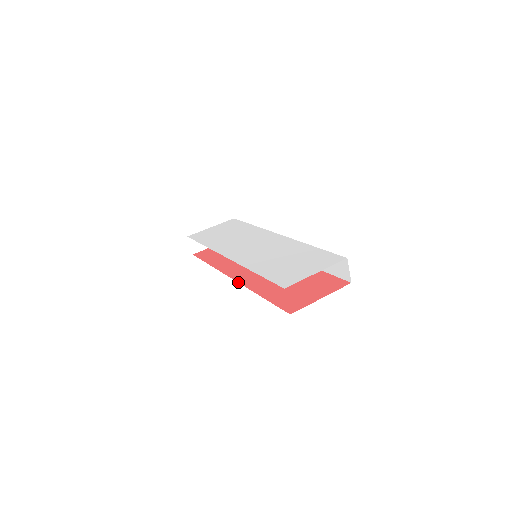
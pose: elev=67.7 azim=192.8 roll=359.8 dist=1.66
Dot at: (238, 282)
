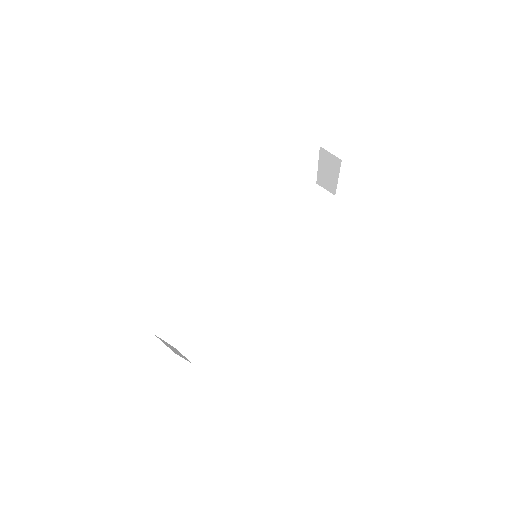
Dot at: occluded
